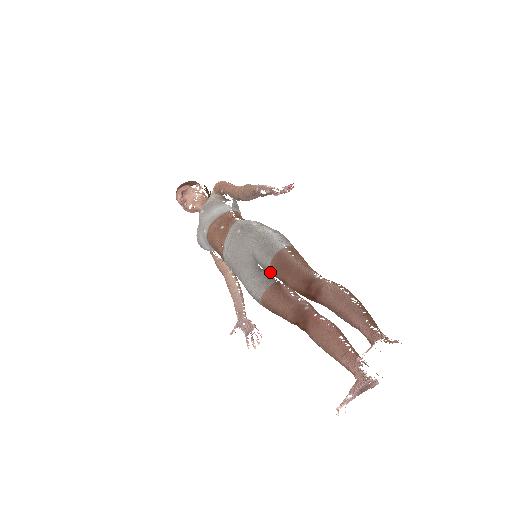
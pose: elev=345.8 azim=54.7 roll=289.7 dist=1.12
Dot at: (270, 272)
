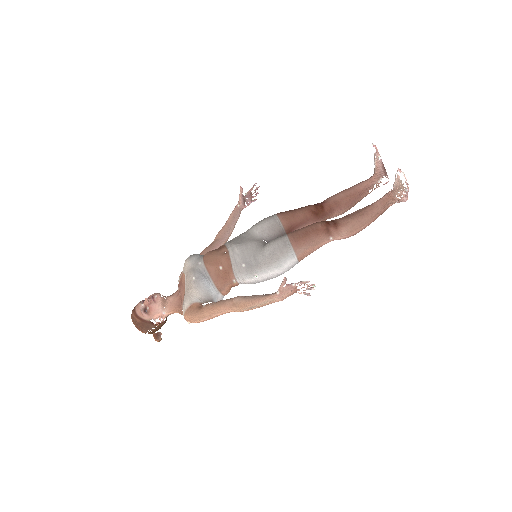
Dot at: (280, 224)
